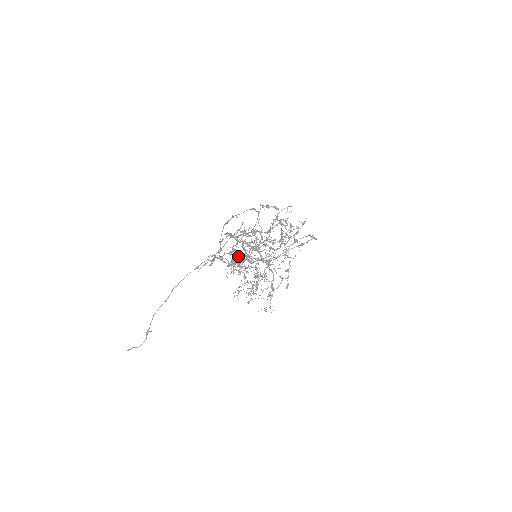
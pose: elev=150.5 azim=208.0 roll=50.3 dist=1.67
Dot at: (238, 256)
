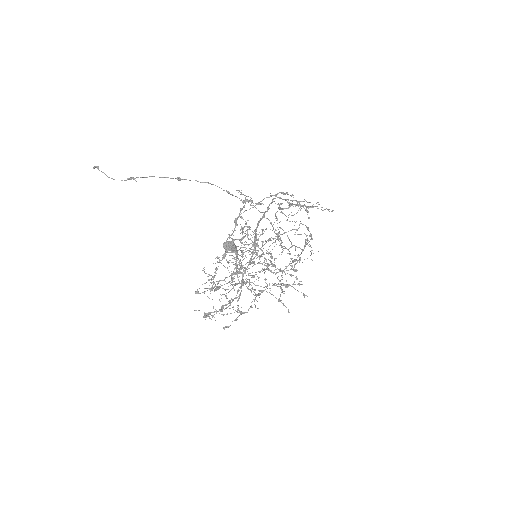
Dot at: occluded
